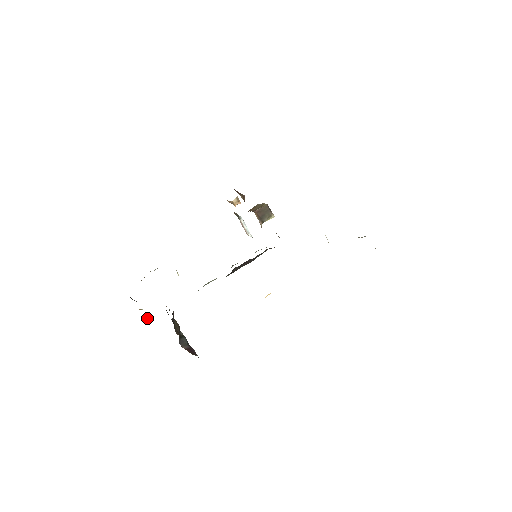
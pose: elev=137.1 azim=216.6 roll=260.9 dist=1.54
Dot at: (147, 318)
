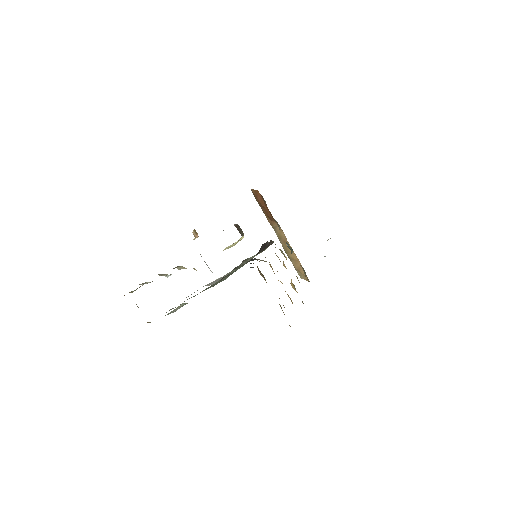
Dot at: occluded
